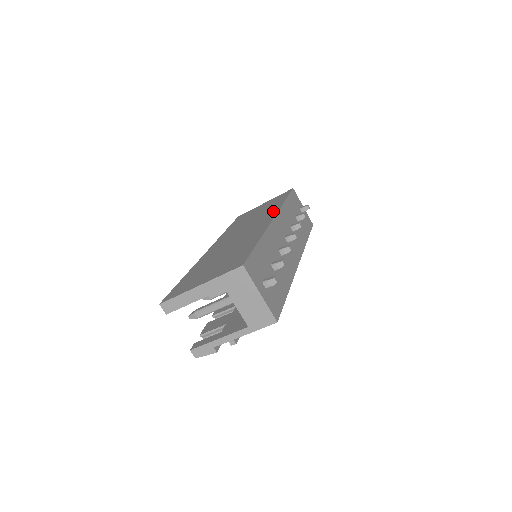
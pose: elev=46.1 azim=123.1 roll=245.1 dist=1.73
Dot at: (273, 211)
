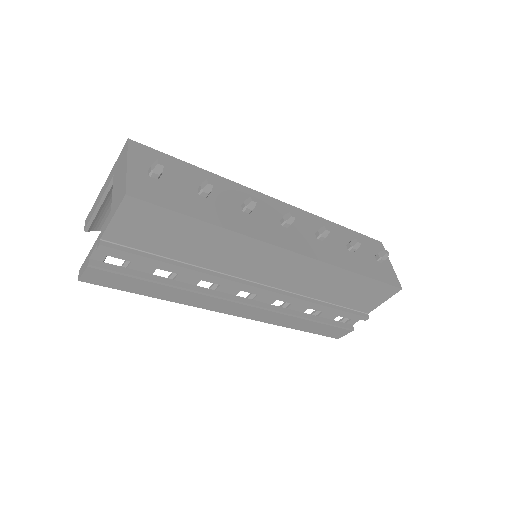
Dot at: occluded
